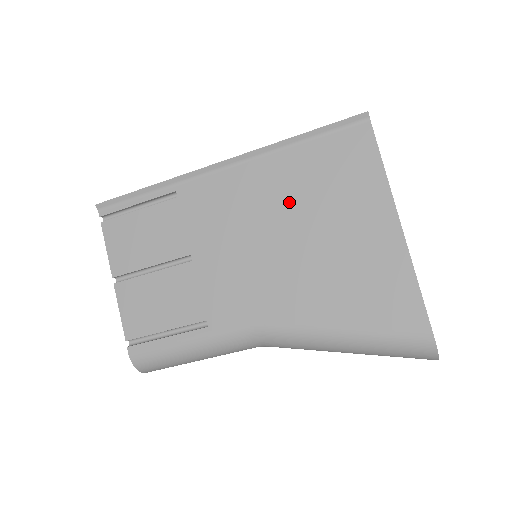
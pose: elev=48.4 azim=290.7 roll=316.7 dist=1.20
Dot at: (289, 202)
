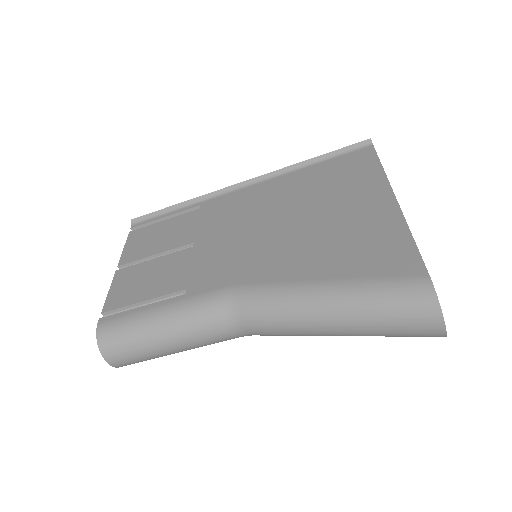
Dot at: (293, 198)
